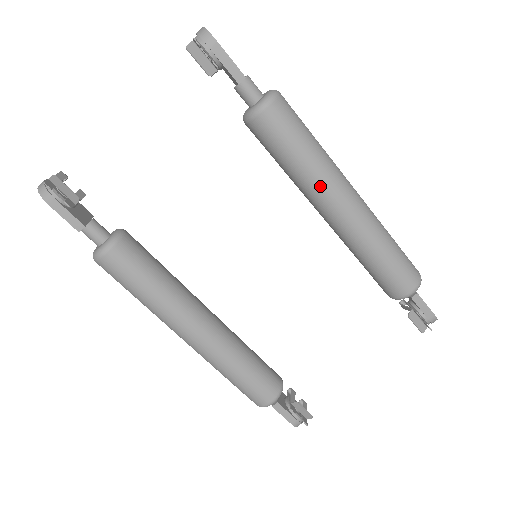
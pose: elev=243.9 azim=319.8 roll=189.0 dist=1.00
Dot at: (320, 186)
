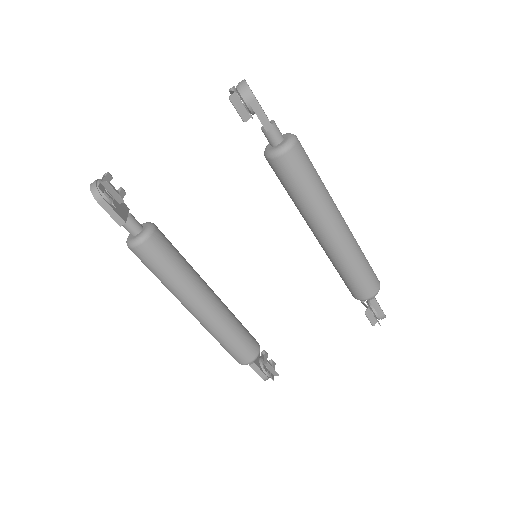
Dot at: (316, 215)
